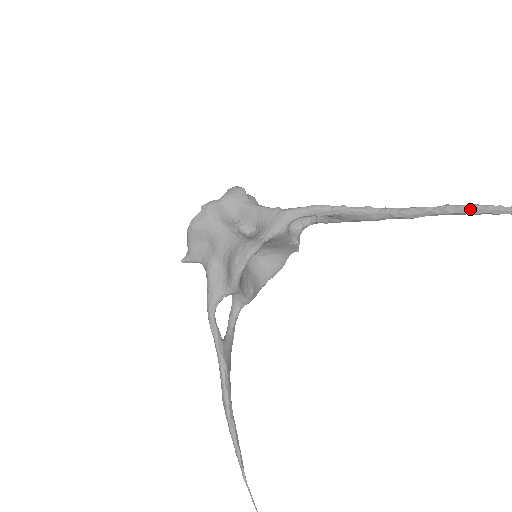
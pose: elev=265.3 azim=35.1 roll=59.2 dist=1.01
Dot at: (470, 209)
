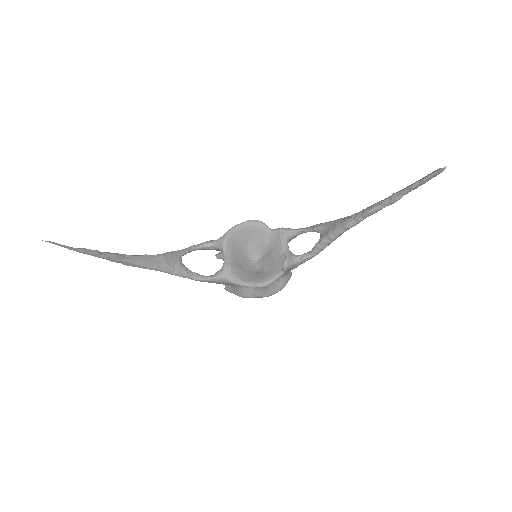
Dot at: (408, 186)
